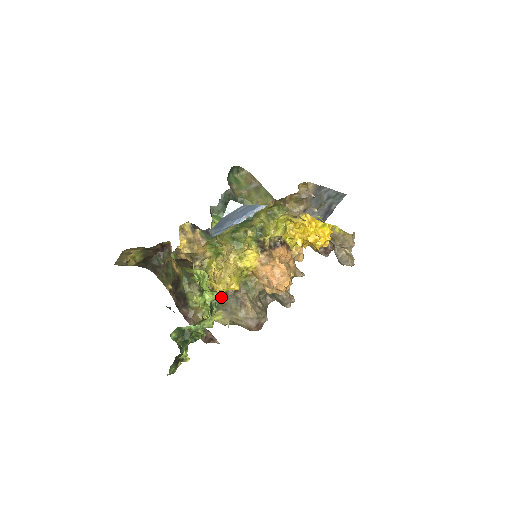
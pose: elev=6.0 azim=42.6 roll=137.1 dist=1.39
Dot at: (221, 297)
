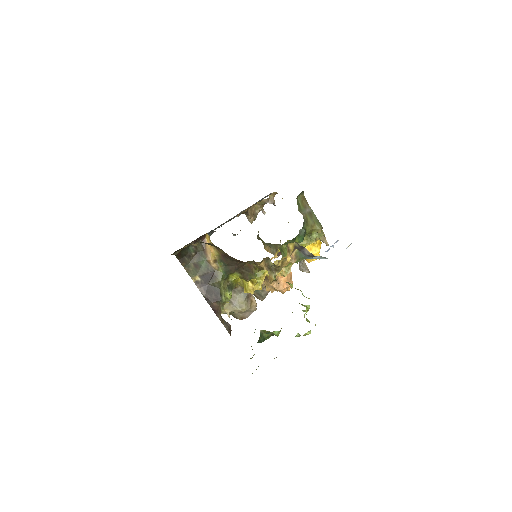
Dot at: occluded
